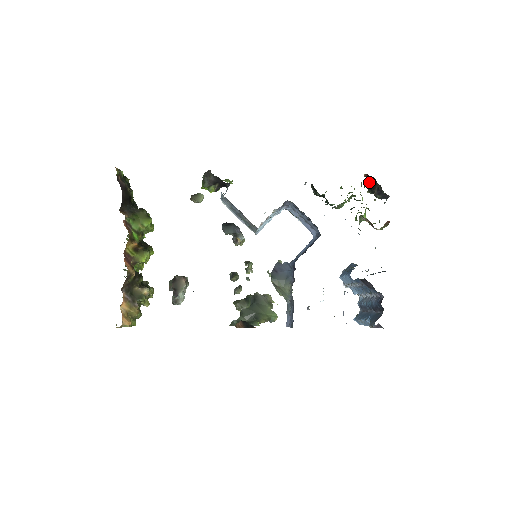
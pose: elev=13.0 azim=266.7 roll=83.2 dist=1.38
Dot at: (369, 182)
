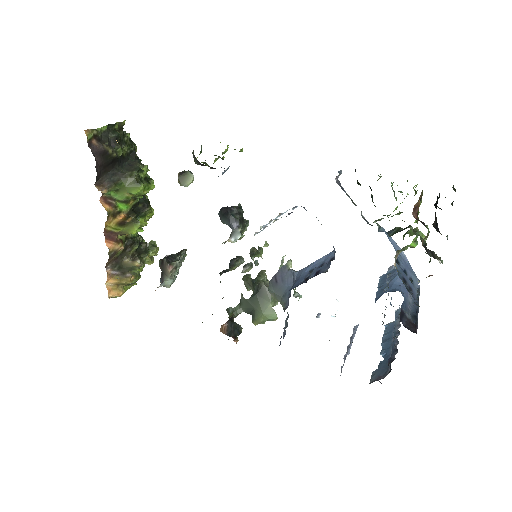
Dot at: (439, 193)
